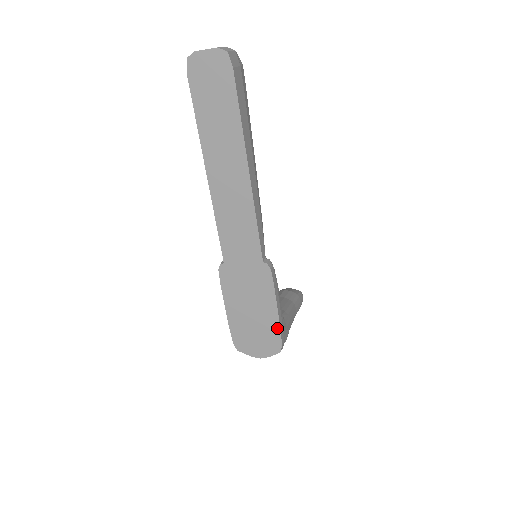
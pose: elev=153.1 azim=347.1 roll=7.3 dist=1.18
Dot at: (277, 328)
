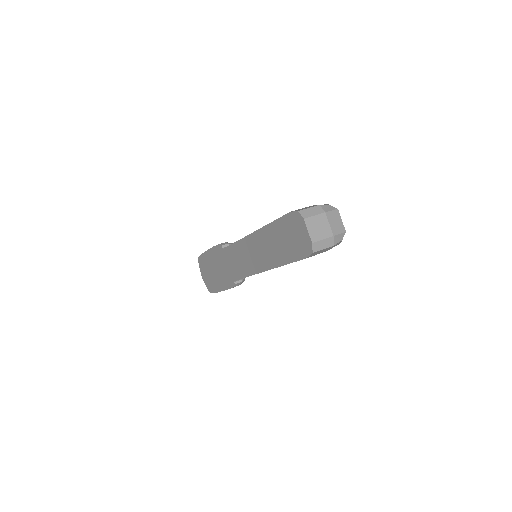
Dot at: (216, 290)
